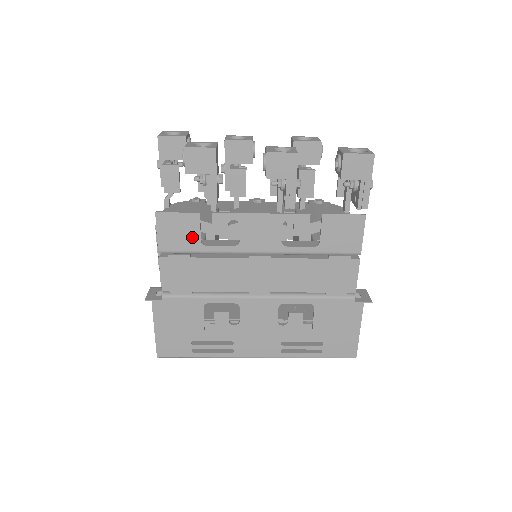
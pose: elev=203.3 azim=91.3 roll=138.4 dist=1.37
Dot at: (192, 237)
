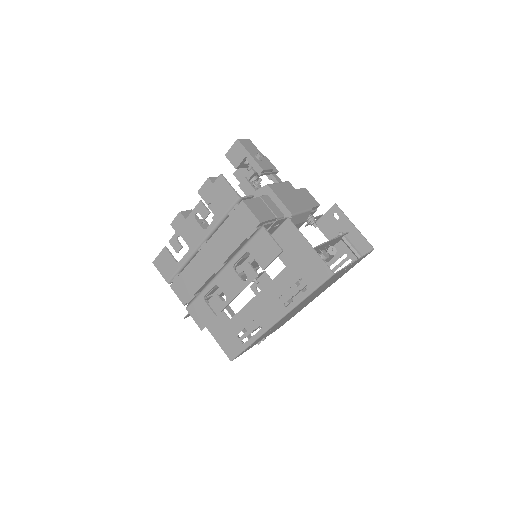
Dot at: (172, 262)
